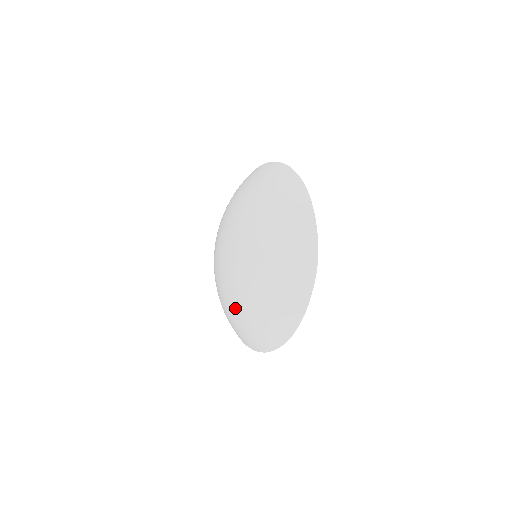
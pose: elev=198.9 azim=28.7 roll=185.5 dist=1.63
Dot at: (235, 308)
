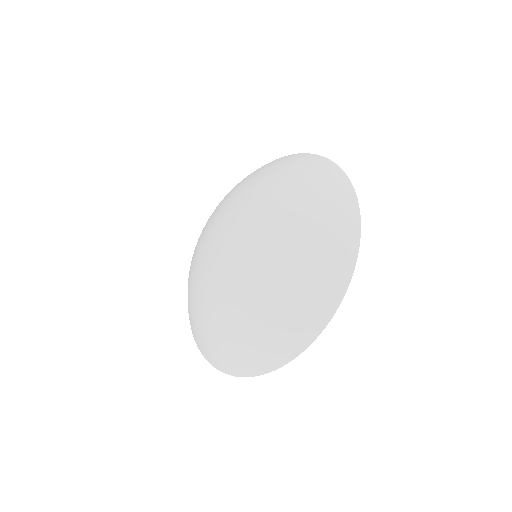
Dot at: (256, 291)
